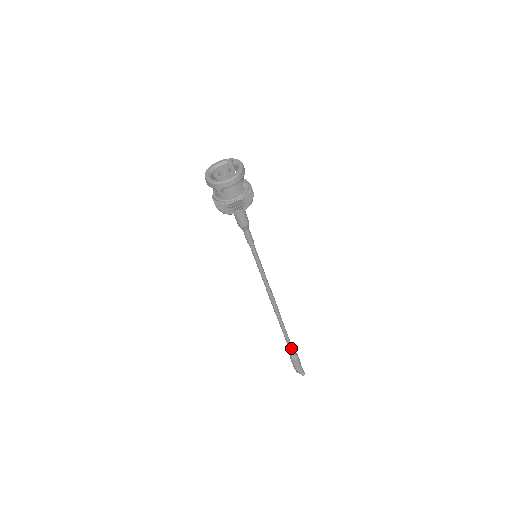
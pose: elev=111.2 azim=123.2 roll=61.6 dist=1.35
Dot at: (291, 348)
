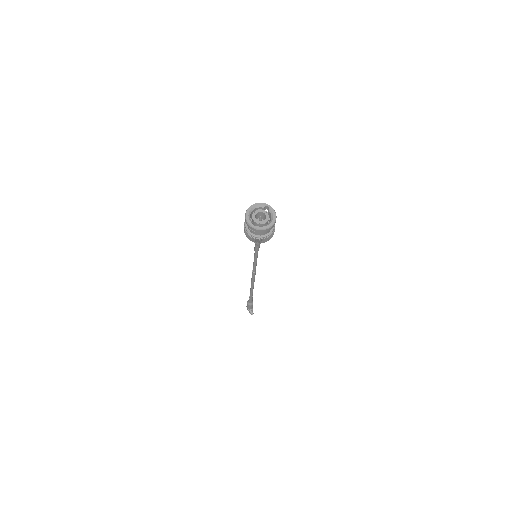
Dot at: (251, 299)
